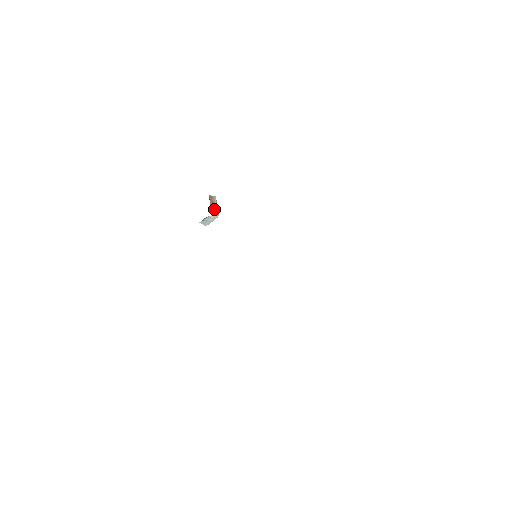
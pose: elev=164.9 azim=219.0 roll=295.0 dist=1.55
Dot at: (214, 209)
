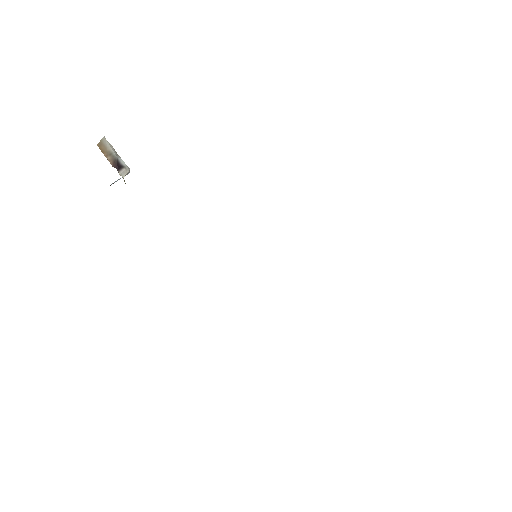
Dot at: (120, 166)
